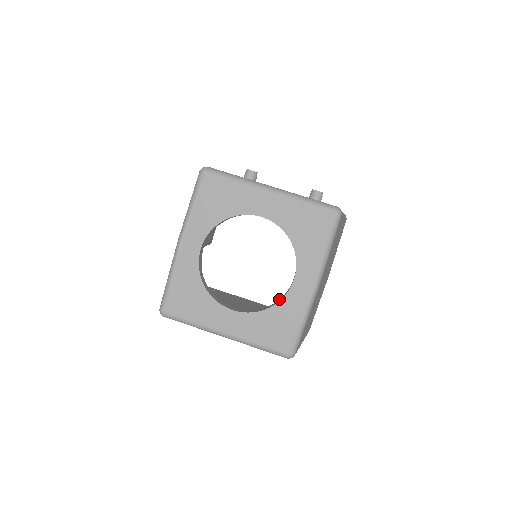
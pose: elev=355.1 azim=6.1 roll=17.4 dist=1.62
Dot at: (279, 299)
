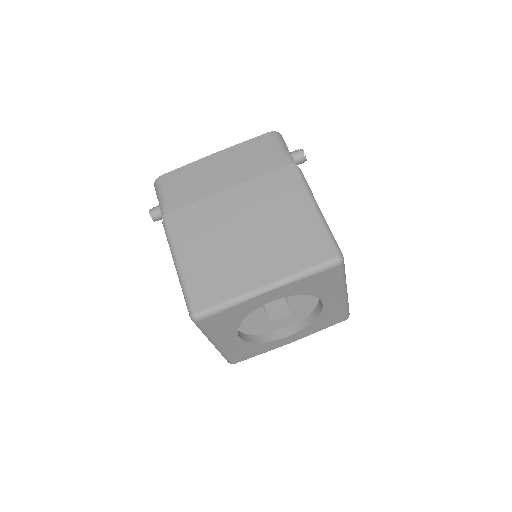
Dot at: (264, 334)
